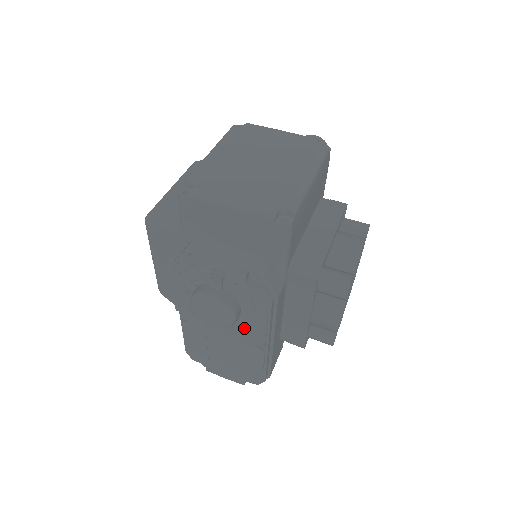
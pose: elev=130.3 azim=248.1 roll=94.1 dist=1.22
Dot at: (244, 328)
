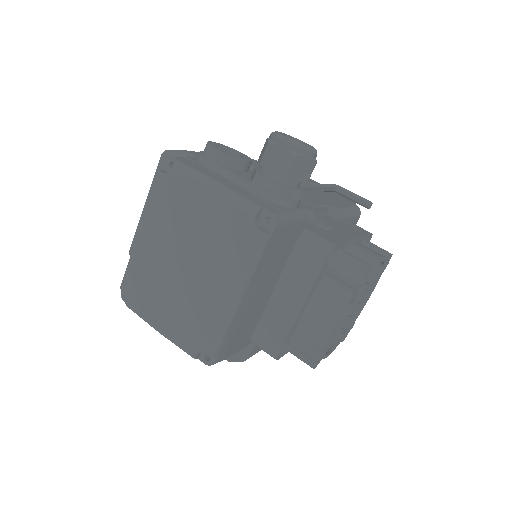
Dot at: occluded
